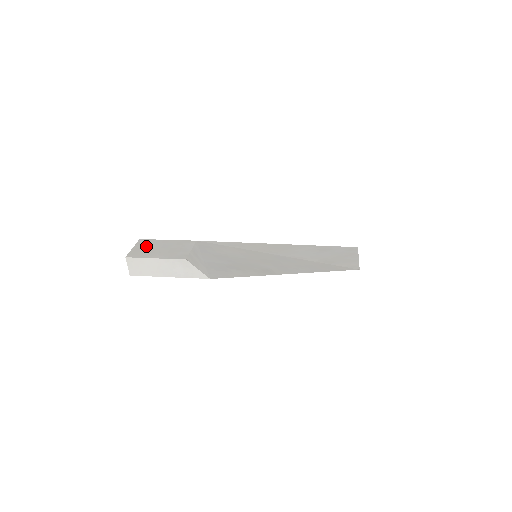
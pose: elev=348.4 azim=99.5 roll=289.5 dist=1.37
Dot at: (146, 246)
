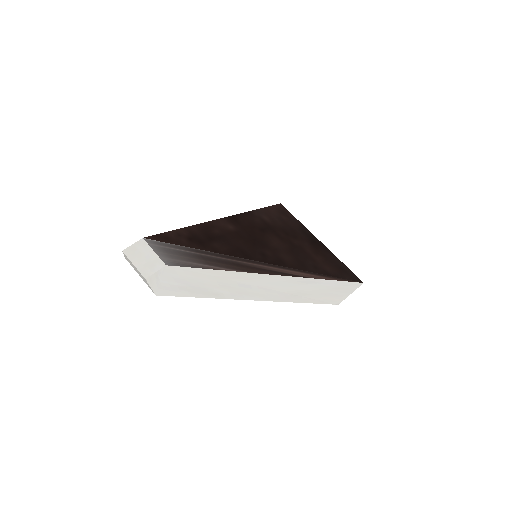
Dot at: (139, 249)
